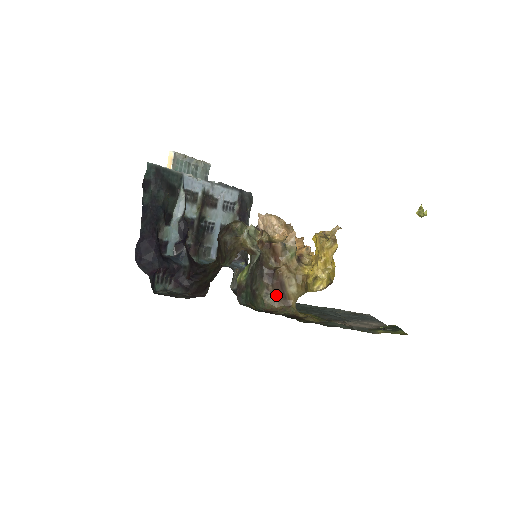
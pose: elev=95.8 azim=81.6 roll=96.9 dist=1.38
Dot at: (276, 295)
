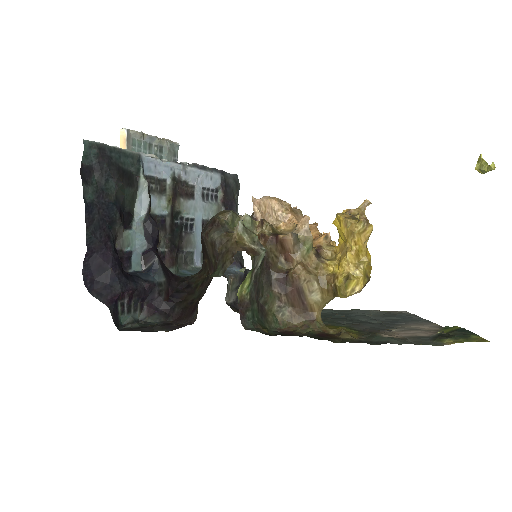
Dot at: (293, 307)
